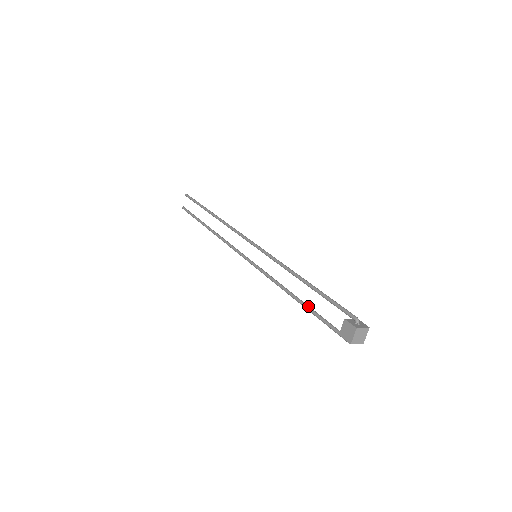
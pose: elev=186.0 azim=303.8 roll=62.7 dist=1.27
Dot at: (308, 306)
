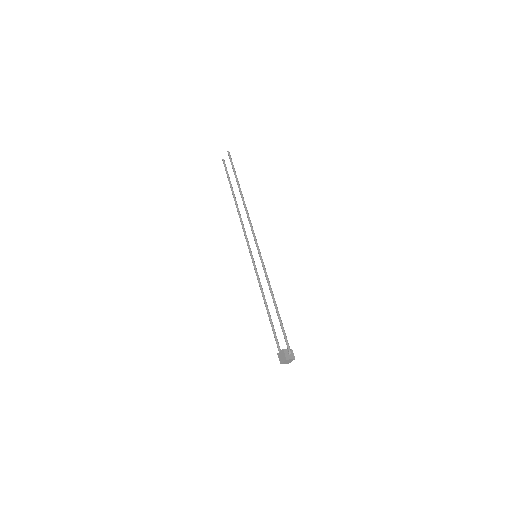
Dot at: (271, 319)
